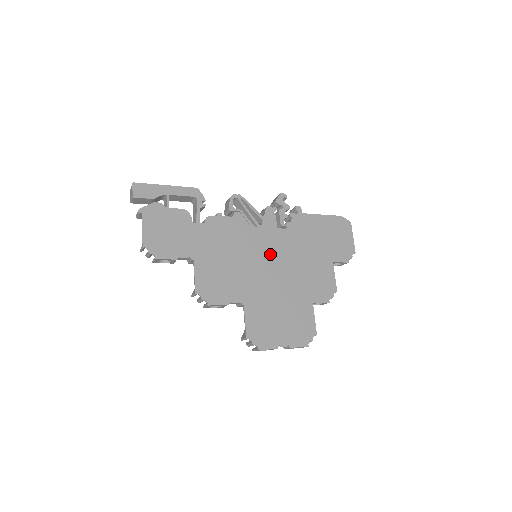
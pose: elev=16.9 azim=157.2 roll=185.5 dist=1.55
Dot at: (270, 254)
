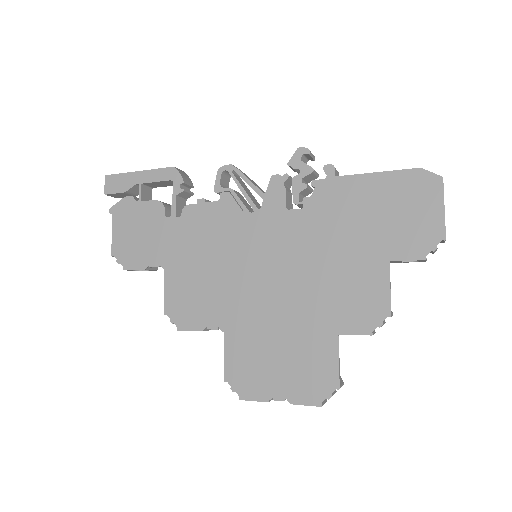
Dot at: (270, 254)
